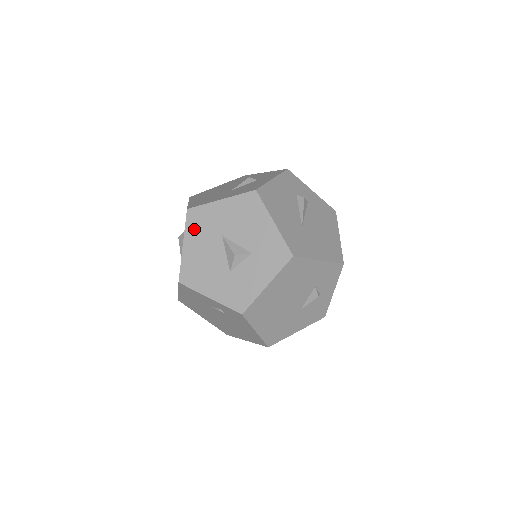
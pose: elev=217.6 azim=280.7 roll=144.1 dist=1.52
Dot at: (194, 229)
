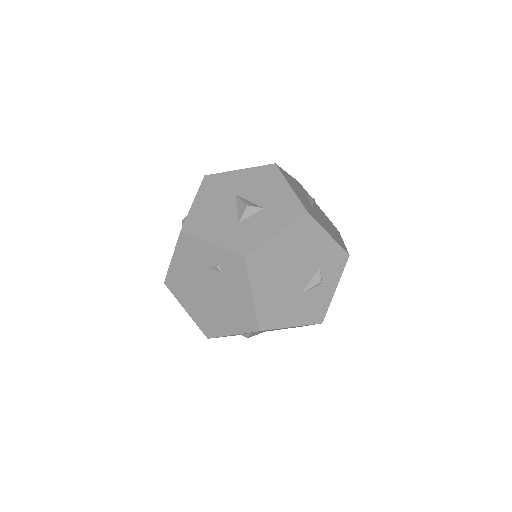
Dot at: (208, 190)
